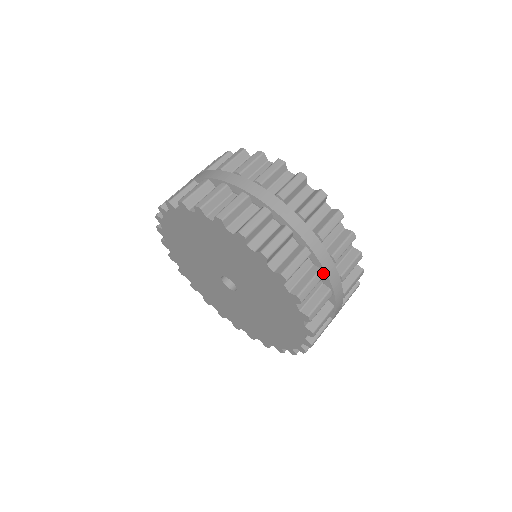
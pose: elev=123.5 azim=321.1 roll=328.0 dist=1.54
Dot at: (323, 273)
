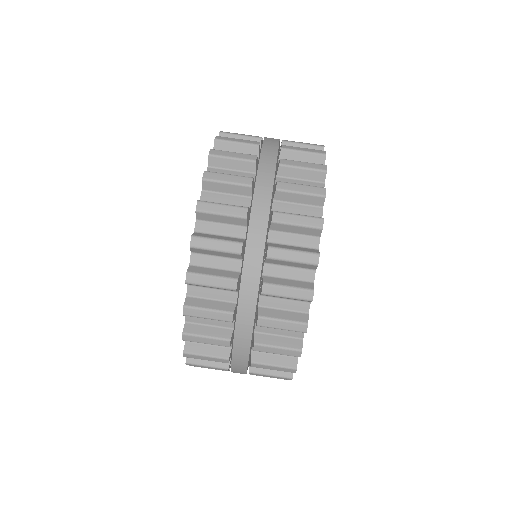
Dot at: (229, 344)
